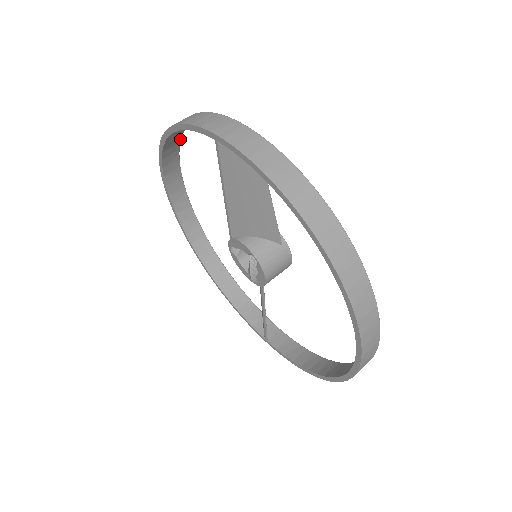
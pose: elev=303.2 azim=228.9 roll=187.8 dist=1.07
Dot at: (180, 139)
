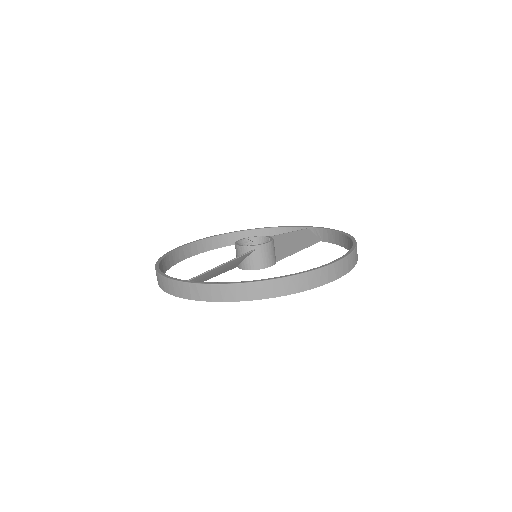
Dot at: (166, 256)
